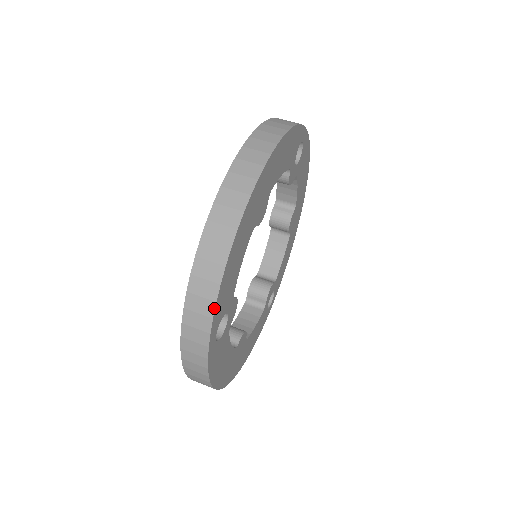
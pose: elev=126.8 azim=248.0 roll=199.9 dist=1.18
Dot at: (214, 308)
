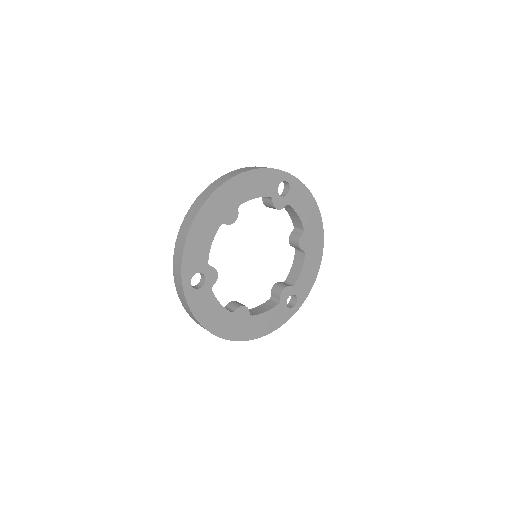
Dot at: (181, 261)
